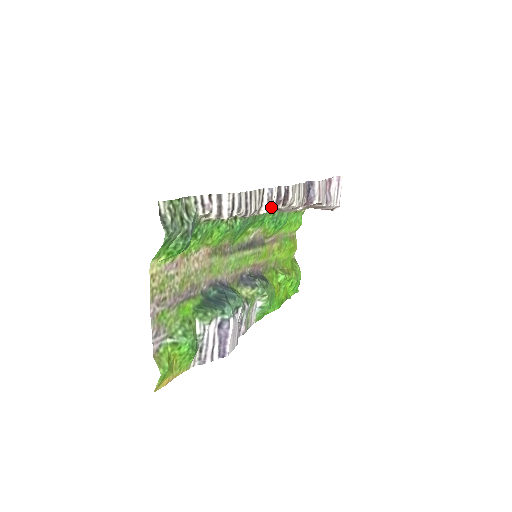
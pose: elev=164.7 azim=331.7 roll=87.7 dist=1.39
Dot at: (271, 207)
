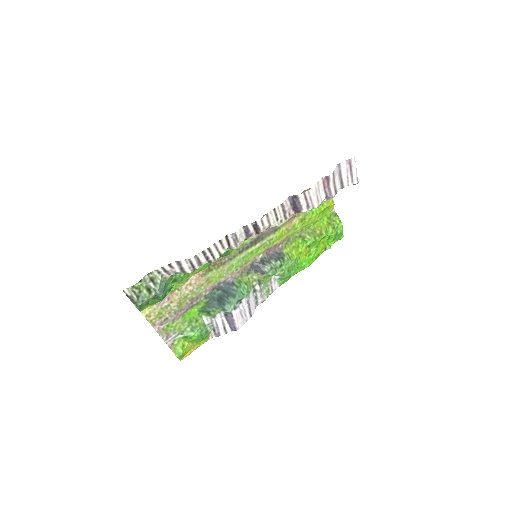
Dot at: (242, 242)
